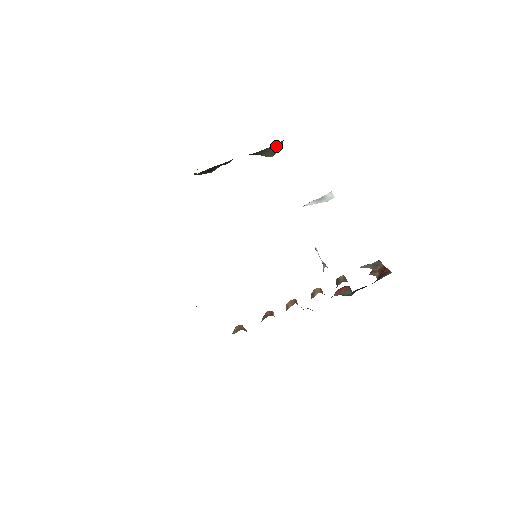
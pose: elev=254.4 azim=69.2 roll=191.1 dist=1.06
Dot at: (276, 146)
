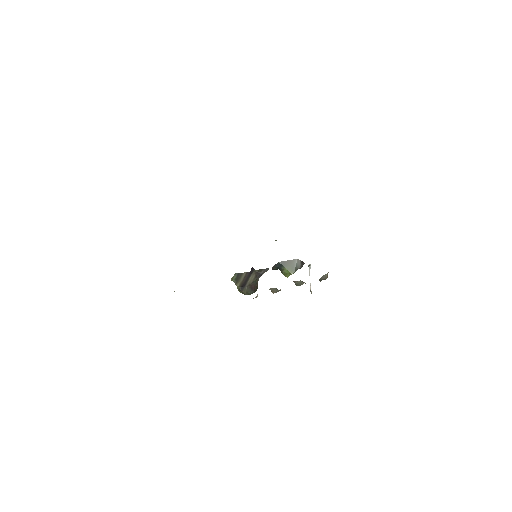
Dot at: (296, 261)
